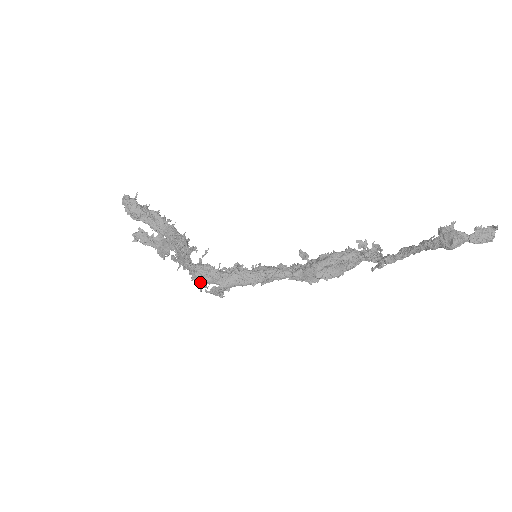
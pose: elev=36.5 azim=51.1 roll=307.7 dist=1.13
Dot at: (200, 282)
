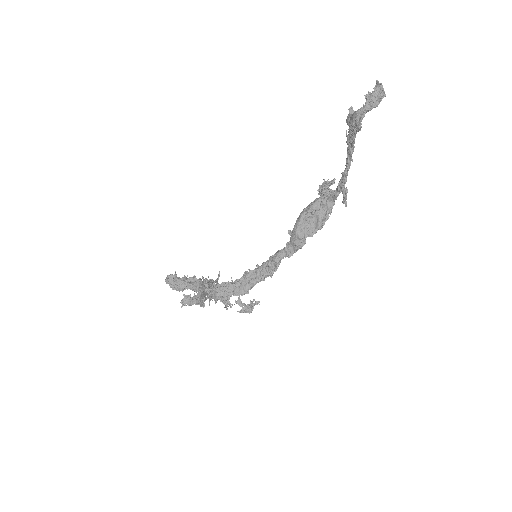
Dot at: (220, 300)
